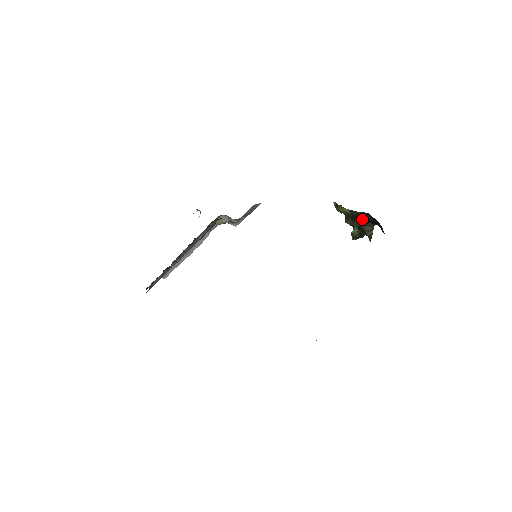
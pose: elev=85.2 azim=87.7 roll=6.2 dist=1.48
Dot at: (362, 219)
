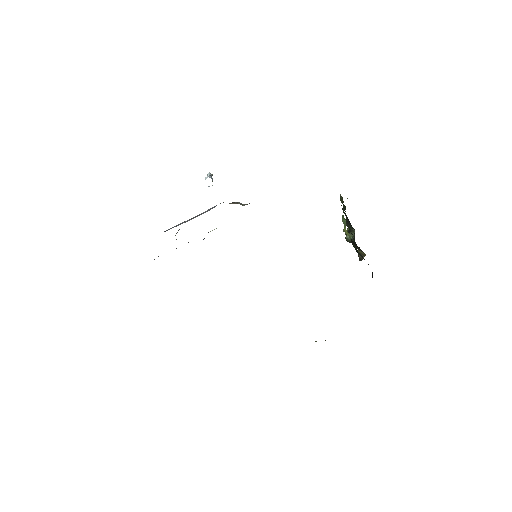
Dot at: occluded
